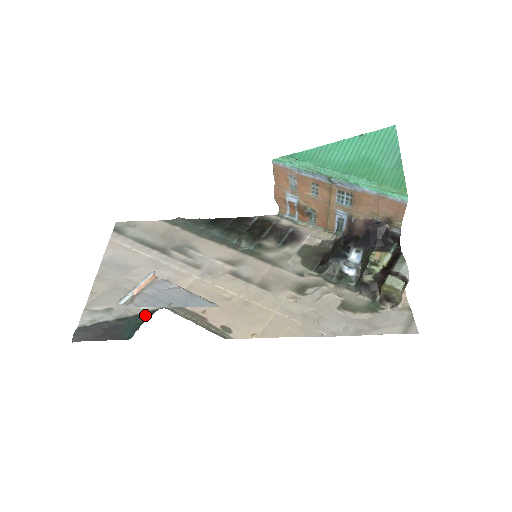
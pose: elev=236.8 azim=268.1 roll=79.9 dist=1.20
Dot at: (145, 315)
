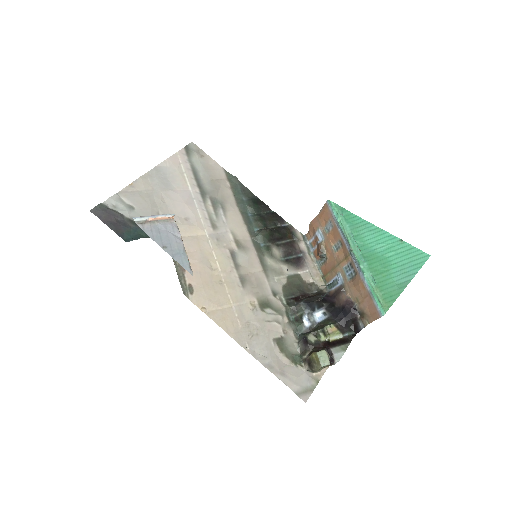
Dot at: occluded
